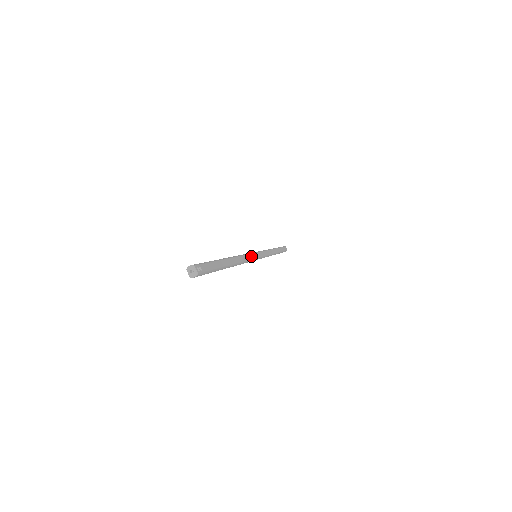
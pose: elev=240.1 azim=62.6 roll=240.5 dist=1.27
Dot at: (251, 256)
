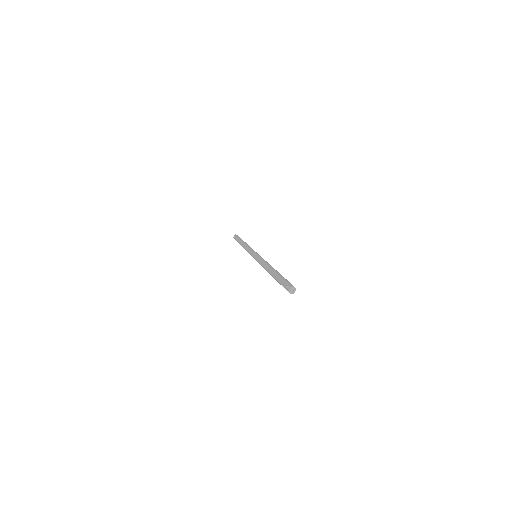
Dot at: occluded
